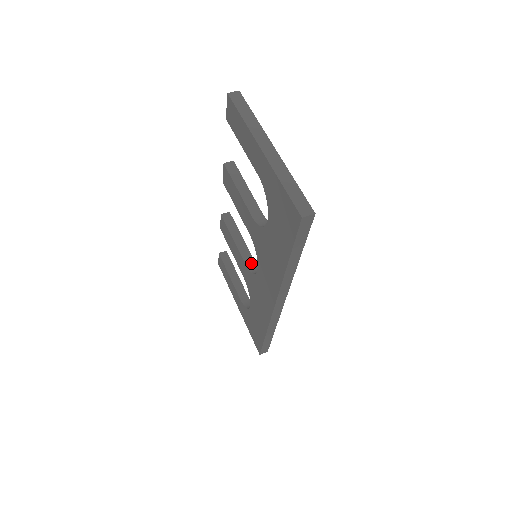
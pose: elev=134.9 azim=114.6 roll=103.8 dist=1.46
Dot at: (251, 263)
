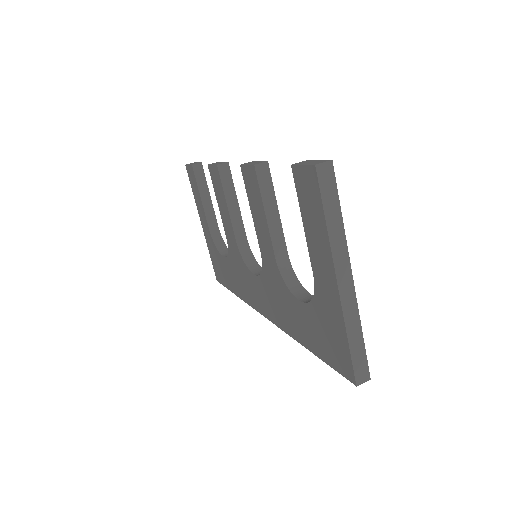
Dot at: (243, 242)
